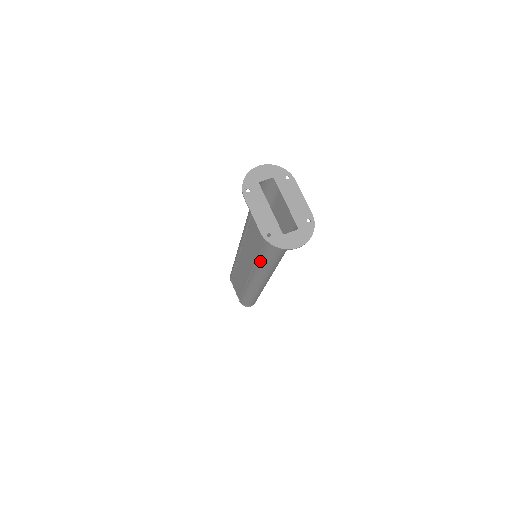
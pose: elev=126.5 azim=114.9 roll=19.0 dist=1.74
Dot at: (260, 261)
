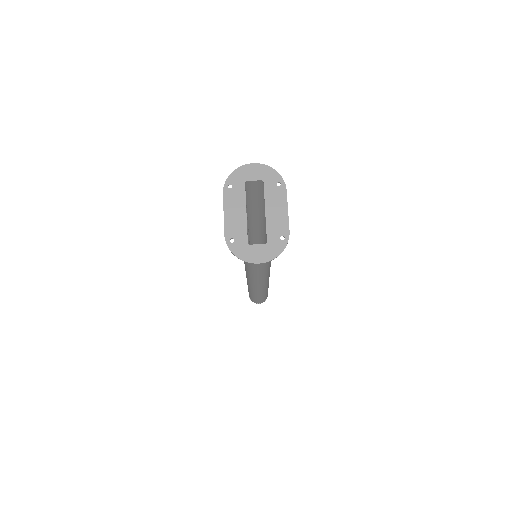
Dot at: (244, 263)
